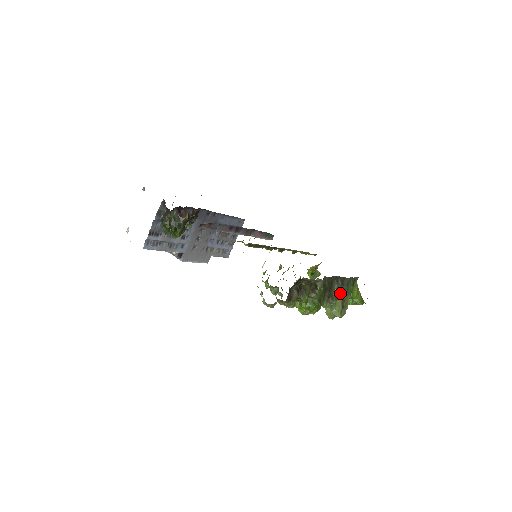
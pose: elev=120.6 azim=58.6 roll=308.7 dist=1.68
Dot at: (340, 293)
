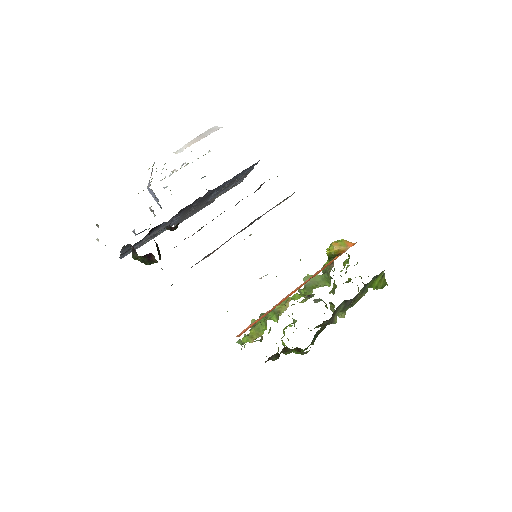
Dot at: (346, 309)
